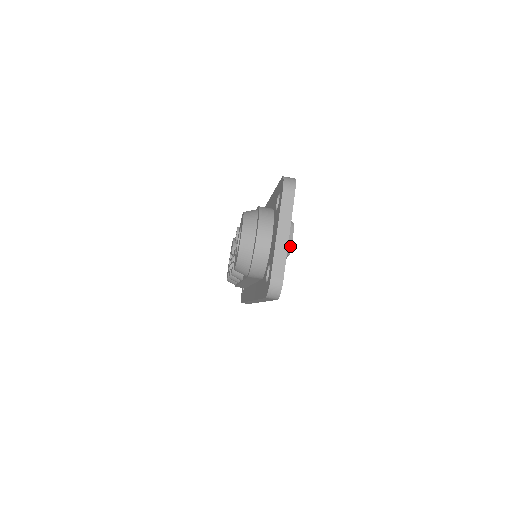
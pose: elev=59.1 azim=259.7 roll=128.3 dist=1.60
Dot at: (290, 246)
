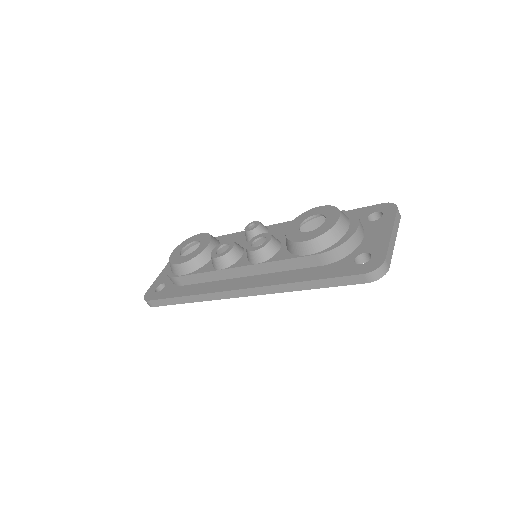
Dot at: occluded
